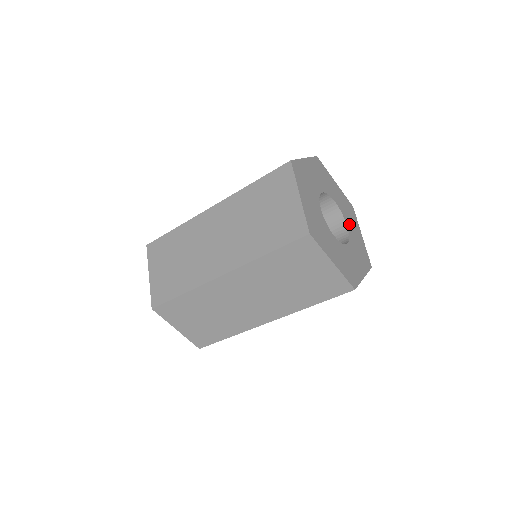
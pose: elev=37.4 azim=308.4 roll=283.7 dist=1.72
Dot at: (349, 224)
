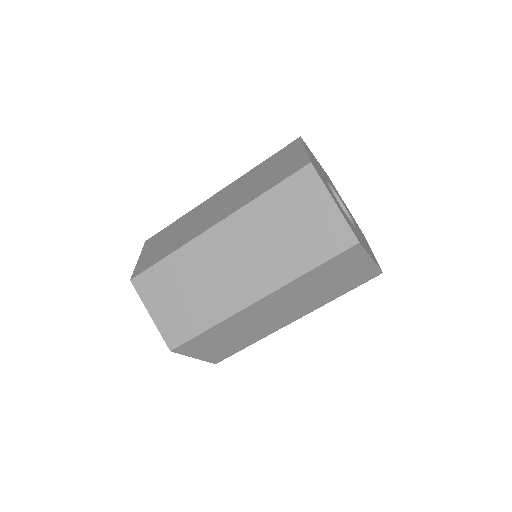
Dot at: (358, 229)
